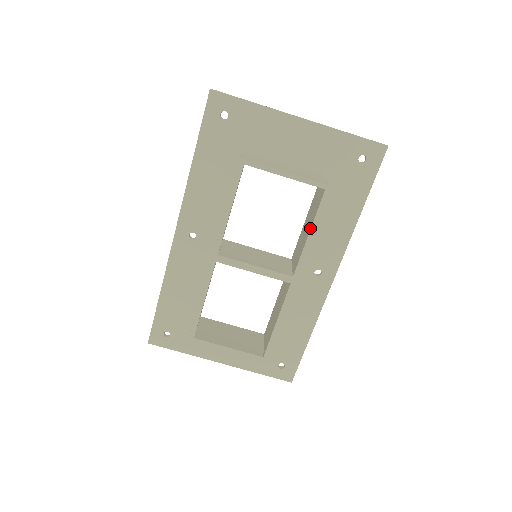
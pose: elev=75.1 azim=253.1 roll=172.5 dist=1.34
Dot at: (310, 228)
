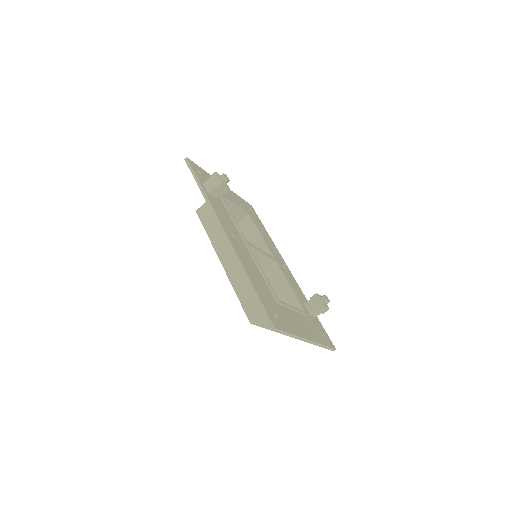
Dot at: occluded
